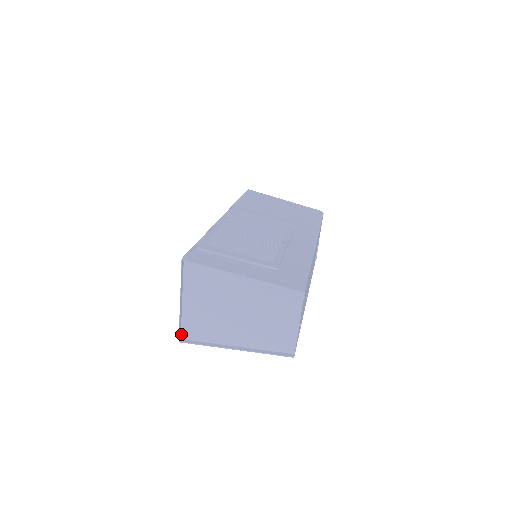
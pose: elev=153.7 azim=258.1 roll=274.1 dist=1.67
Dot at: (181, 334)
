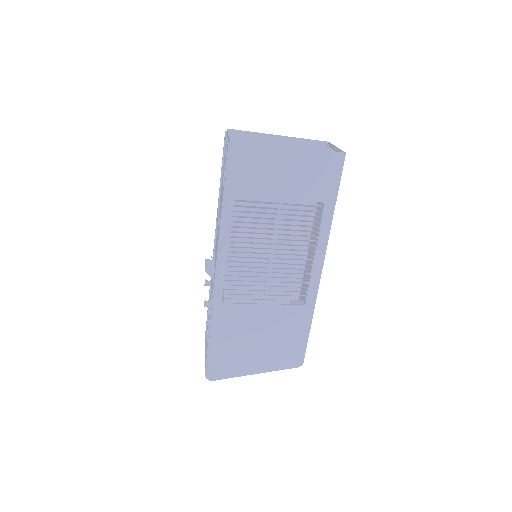
Dot at: (230, 145)
